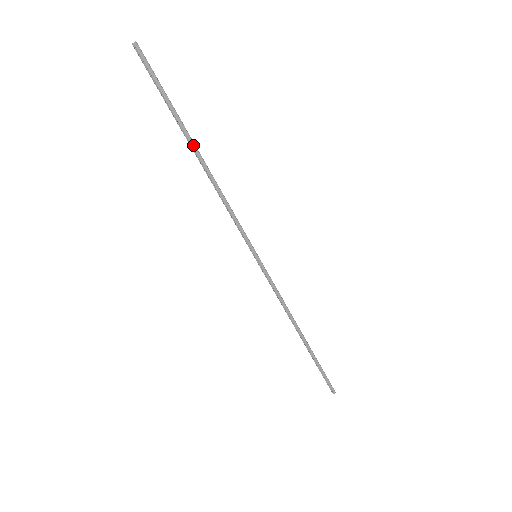
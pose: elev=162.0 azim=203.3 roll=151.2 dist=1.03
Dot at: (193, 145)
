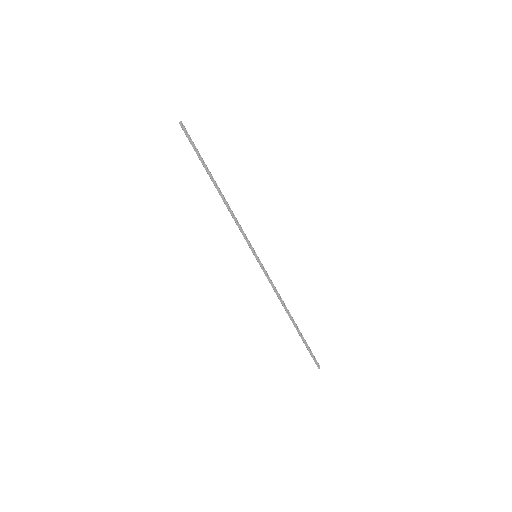
Dot at: (213, 181)
